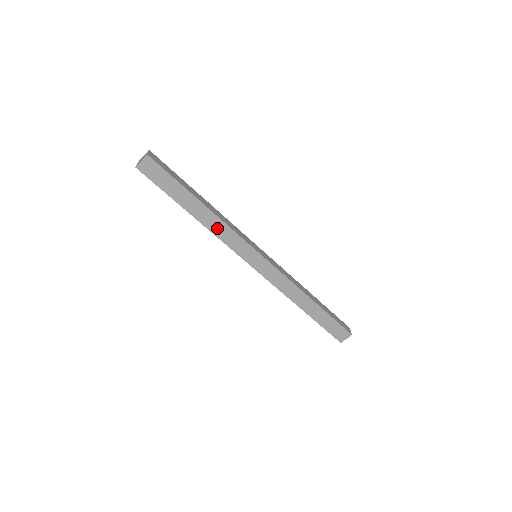
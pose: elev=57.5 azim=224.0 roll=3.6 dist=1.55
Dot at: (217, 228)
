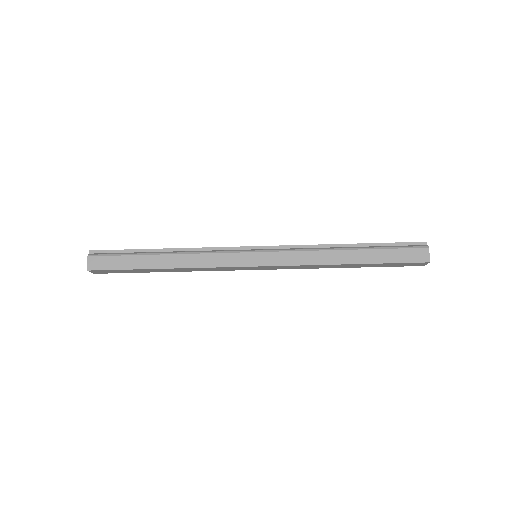
Dot at: (195, 270)
